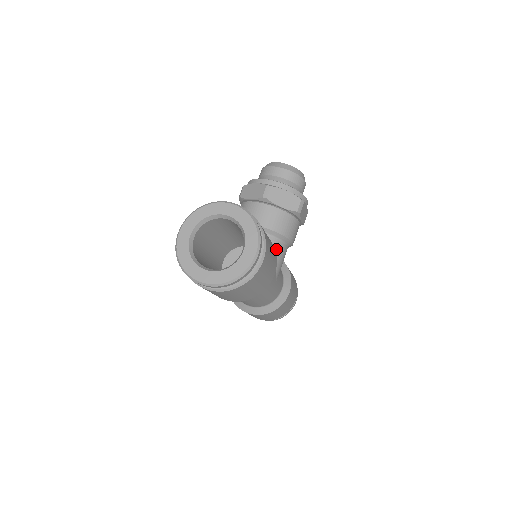
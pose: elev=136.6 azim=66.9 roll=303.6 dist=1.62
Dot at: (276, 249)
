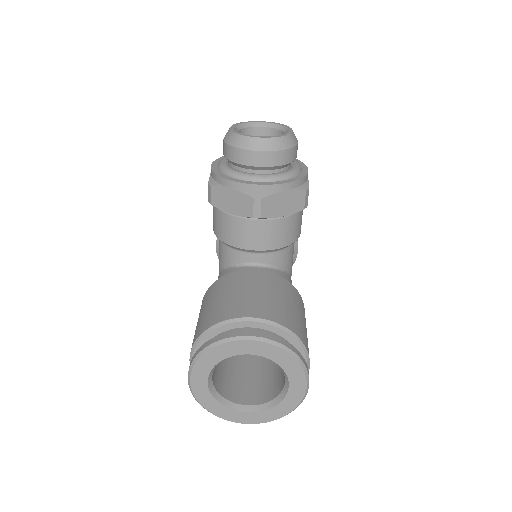
Dot at: (286, 259)
